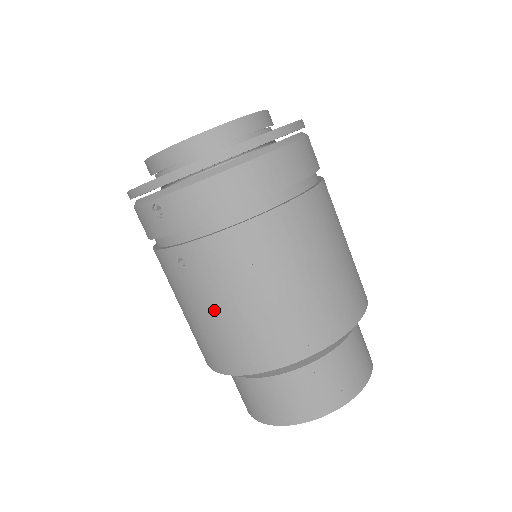
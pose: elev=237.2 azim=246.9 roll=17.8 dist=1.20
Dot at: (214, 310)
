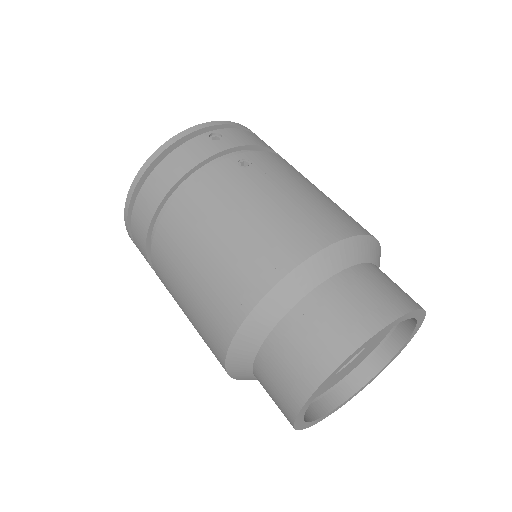
Dot at: occluded
